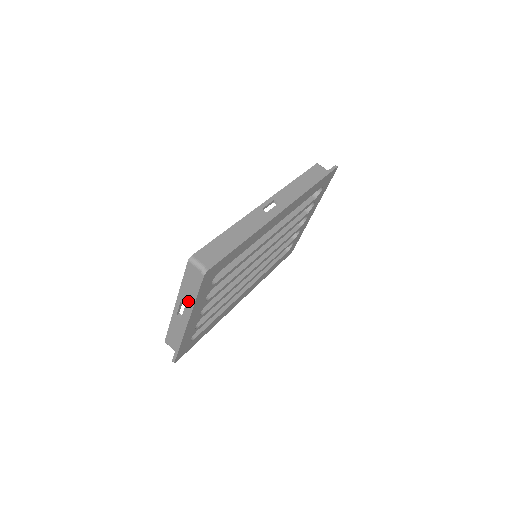
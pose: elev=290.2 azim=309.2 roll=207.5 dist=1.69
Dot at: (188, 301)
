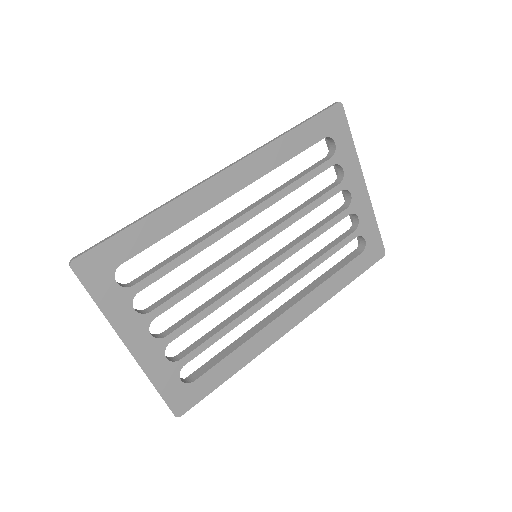
Dot at: occluded
